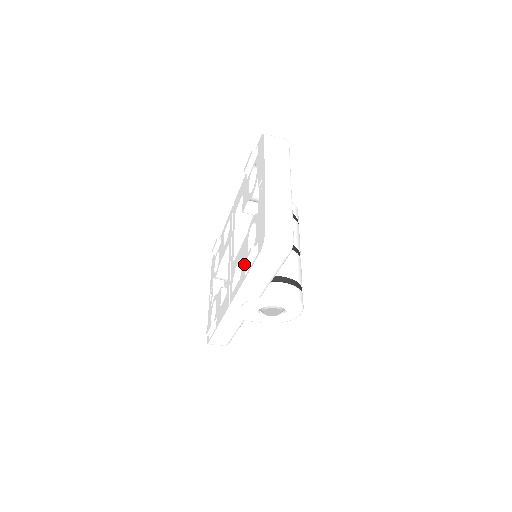
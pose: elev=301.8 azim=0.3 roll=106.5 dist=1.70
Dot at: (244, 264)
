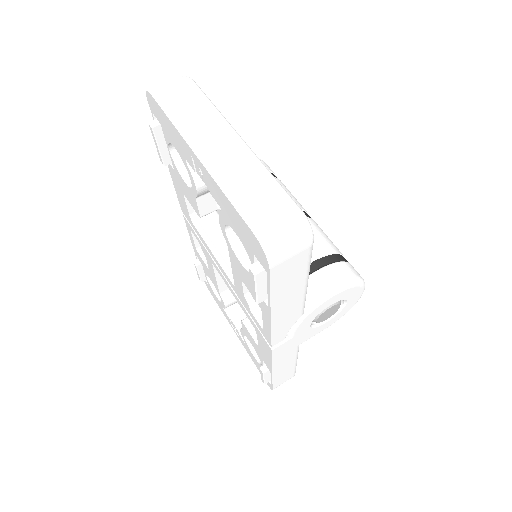
Dot at: (255, 296)
